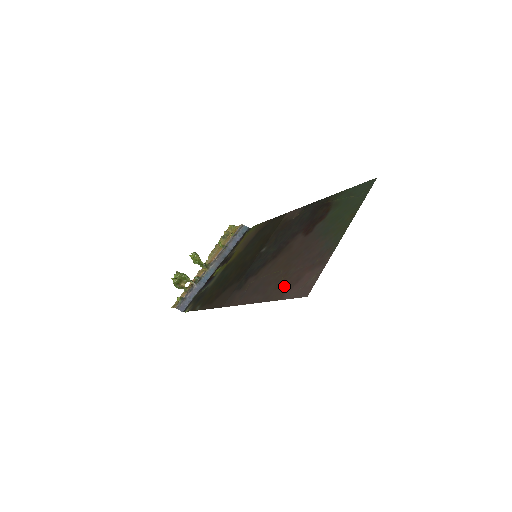
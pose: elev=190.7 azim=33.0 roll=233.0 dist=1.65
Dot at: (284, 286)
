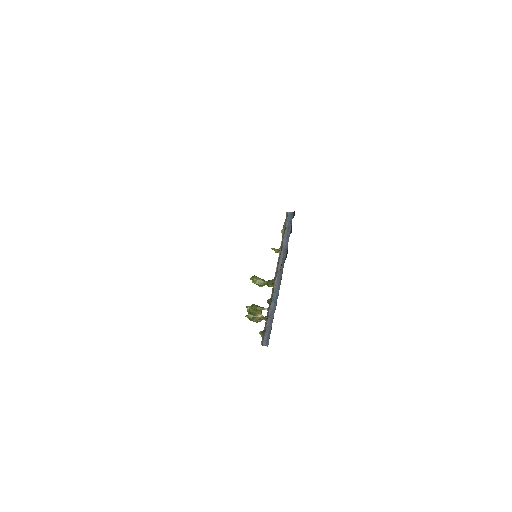
Dot at: occluded
